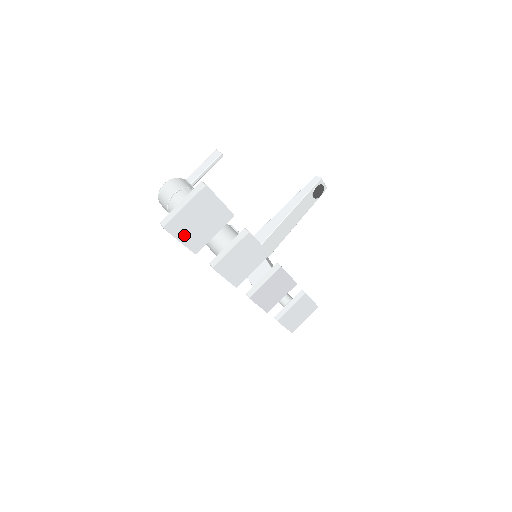
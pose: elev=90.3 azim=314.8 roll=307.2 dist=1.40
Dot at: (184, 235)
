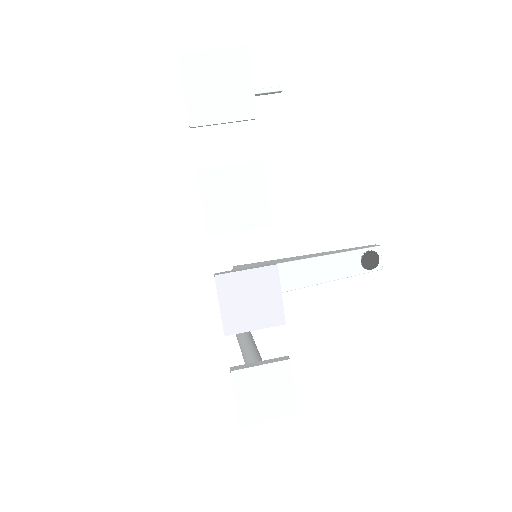
Dot at: (193, 87)
